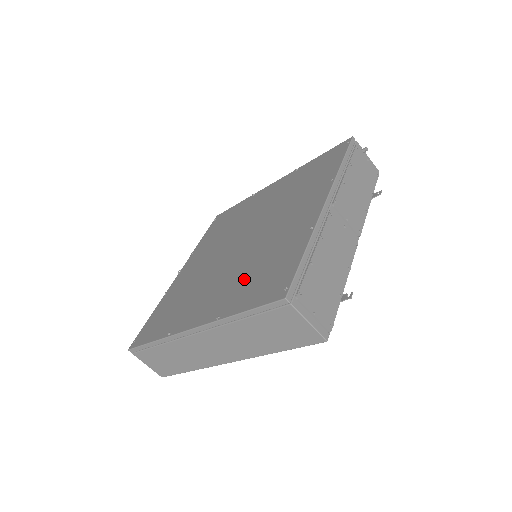
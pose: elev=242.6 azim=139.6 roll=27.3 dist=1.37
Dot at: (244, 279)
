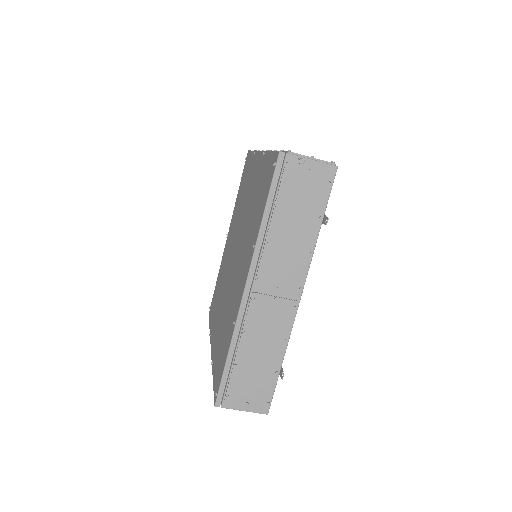
Dot at: (221, 331)
